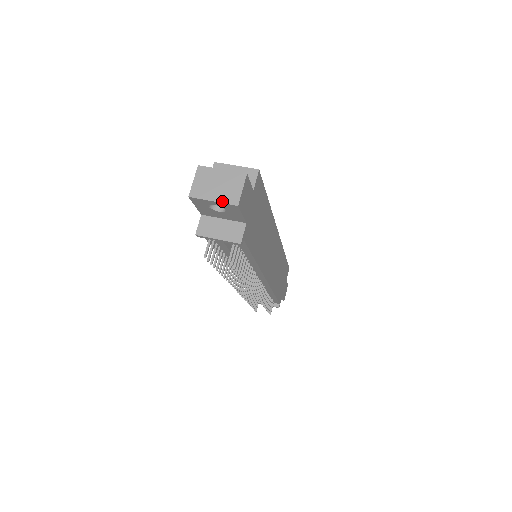
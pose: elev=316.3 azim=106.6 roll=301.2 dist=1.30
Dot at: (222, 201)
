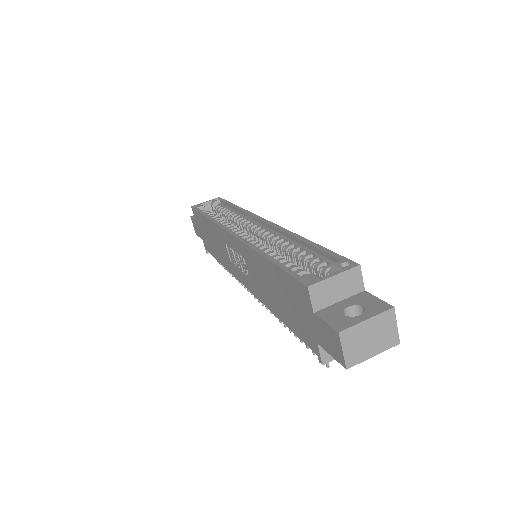
Dot at: (383, 350)
